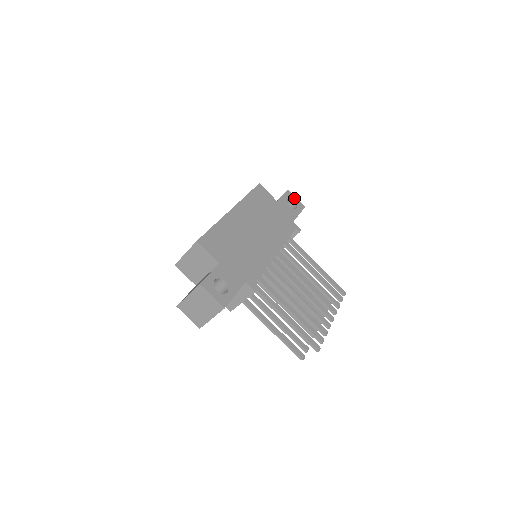
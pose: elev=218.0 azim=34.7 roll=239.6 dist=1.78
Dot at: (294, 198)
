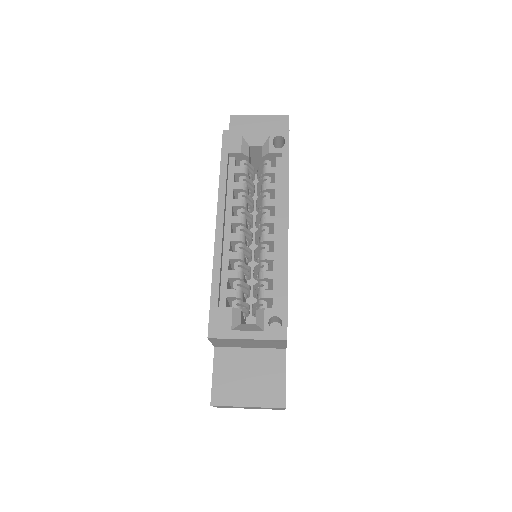
Dot at: occluded
